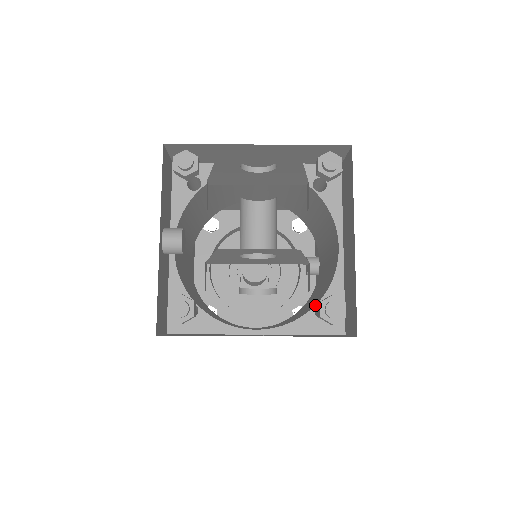
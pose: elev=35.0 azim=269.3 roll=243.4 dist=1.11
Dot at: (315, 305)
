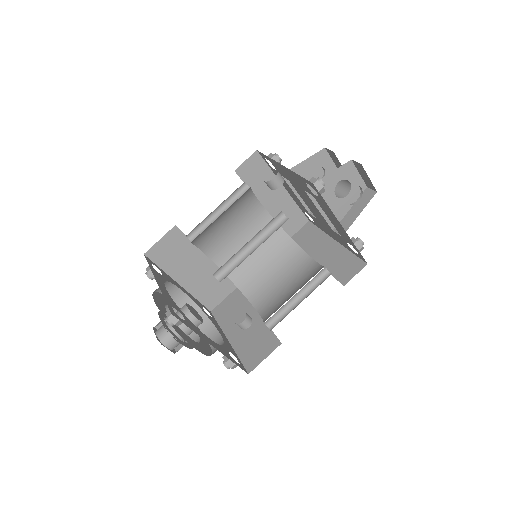
Dot at: occluded
